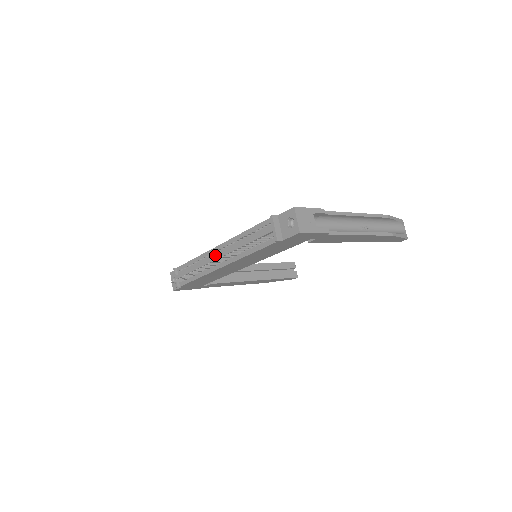
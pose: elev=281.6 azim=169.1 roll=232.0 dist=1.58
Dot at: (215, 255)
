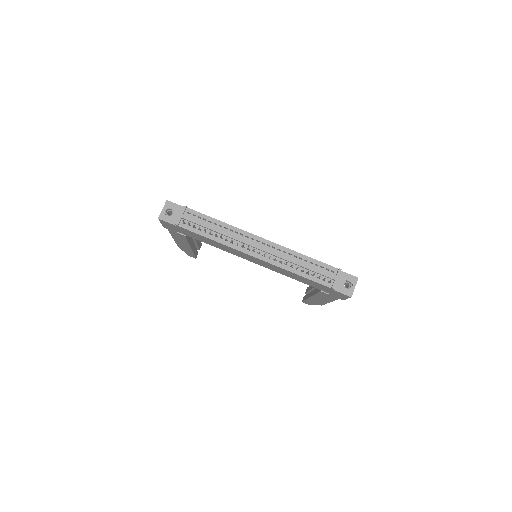
Dot at: (257, 244)
